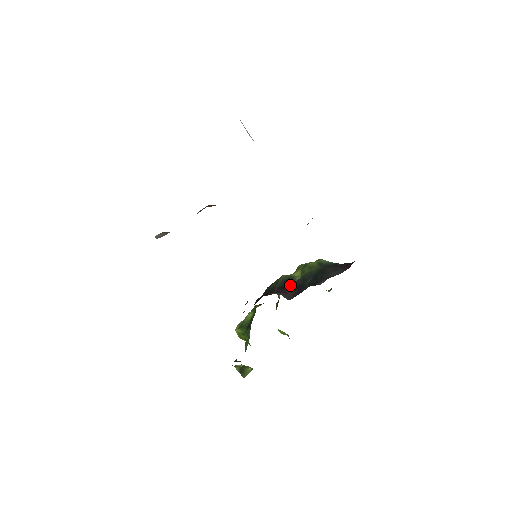
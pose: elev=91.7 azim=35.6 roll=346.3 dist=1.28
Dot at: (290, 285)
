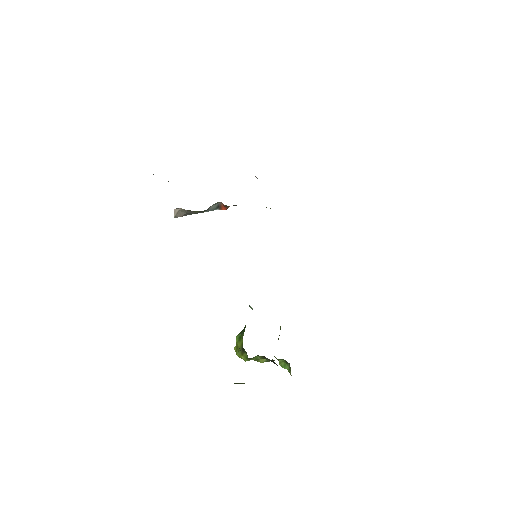
Dot at: occluded
